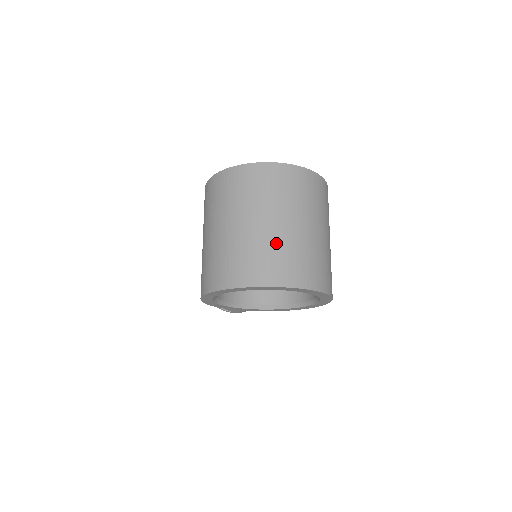
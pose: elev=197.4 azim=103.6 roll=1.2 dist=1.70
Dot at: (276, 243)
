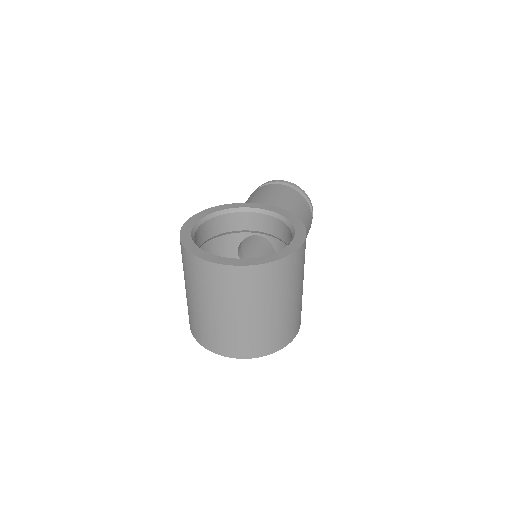
Dot at: (217, 327)
